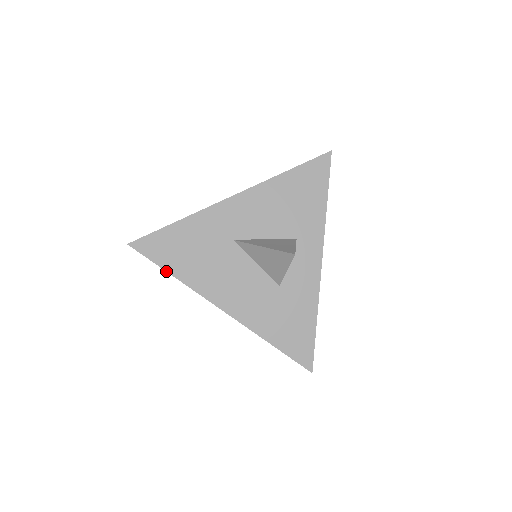
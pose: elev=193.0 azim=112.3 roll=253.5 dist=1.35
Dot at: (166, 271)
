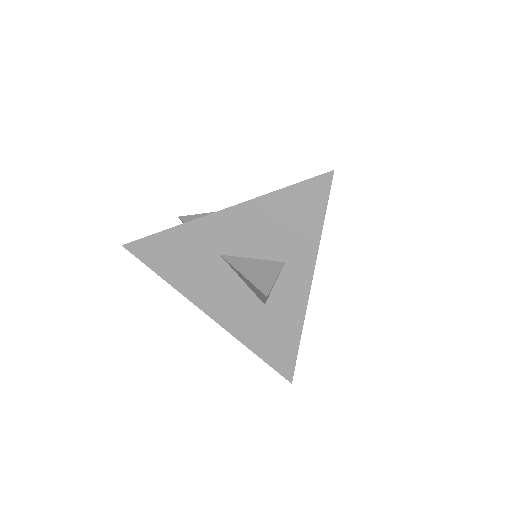
Dot at: (158, 274)
